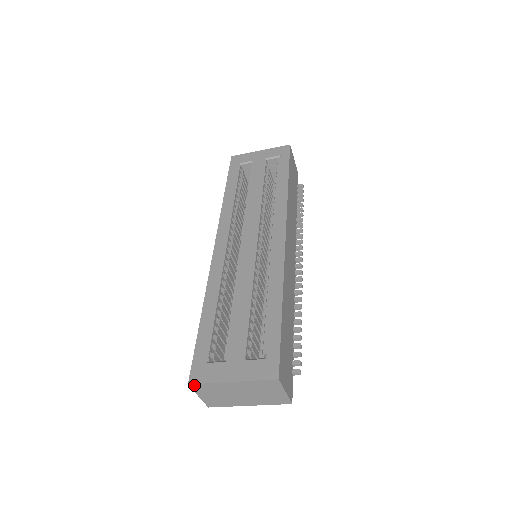
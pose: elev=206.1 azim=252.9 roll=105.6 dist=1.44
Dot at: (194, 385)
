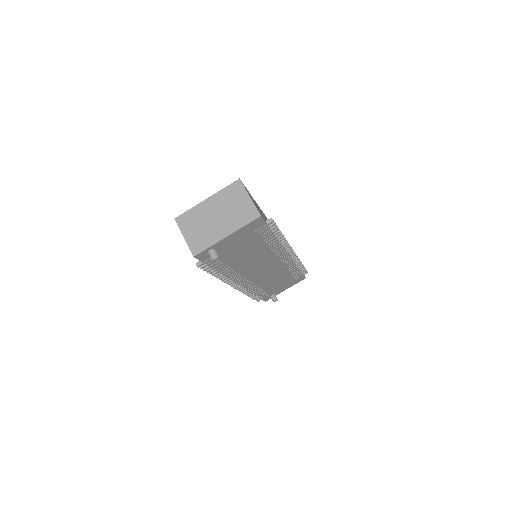
Dot at: (179, 218)
